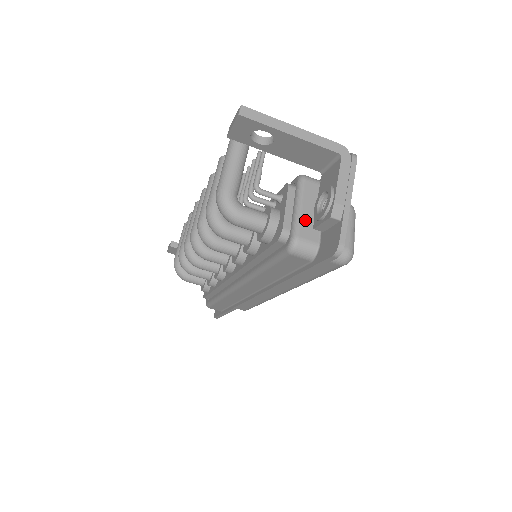
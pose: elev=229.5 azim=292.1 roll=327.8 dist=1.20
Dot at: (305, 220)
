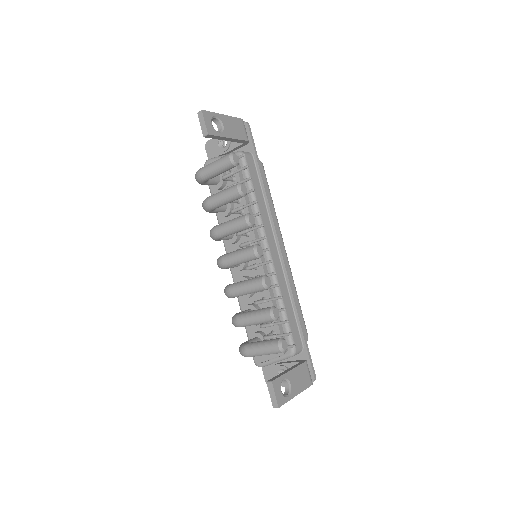
Dot at: occluded
